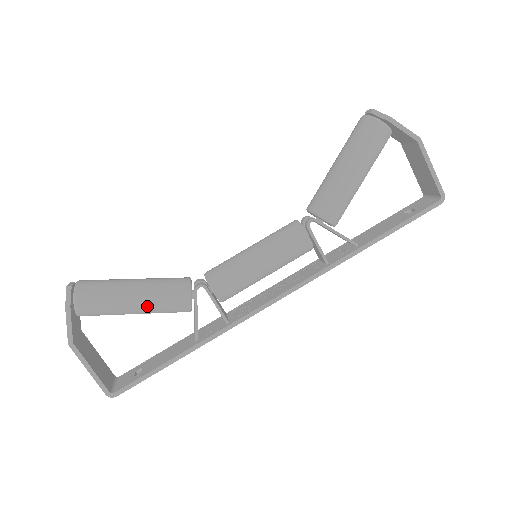
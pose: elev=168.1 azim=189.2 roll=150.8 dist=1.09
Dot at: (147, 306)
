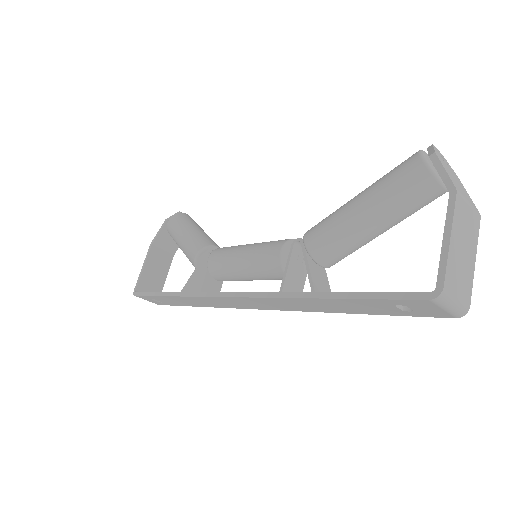
Dot at: (183, 243)
